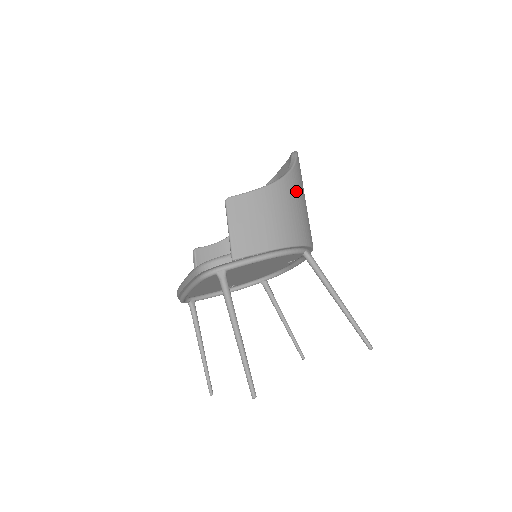
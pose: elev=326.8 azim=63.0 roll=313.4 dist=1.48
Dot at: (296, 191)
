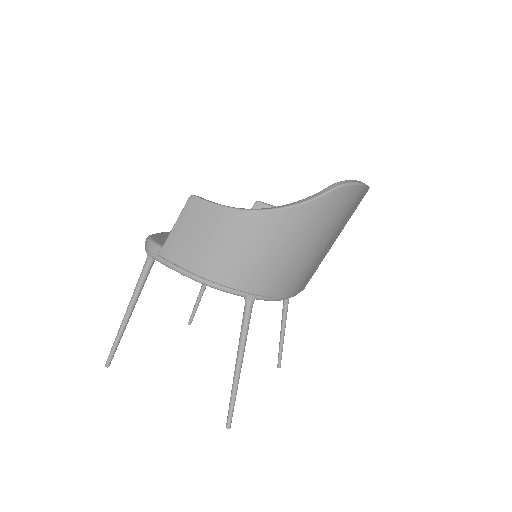
Dot at: (280, 233)
